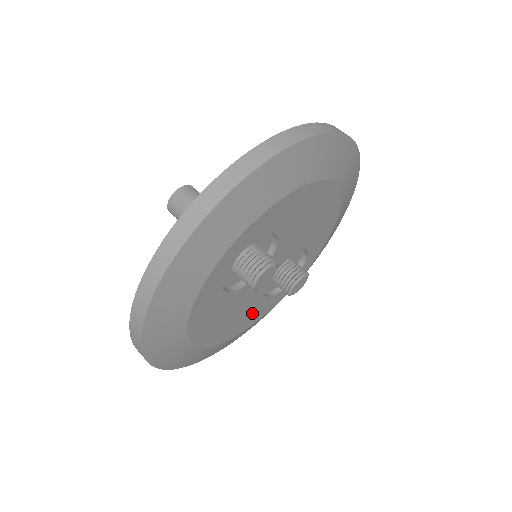
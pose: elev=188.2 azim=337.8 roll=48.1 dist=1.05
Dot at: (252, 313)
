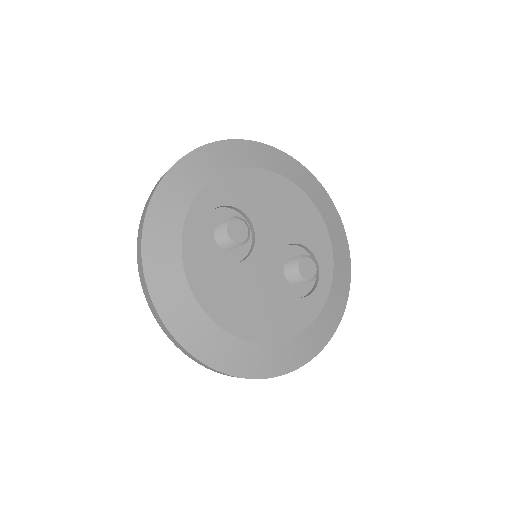
Dot at: (282, 312)
